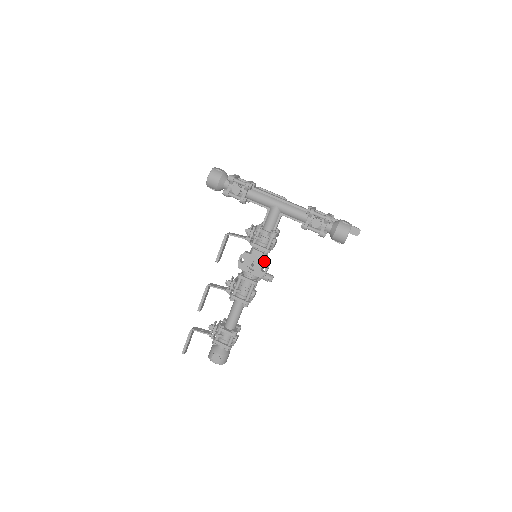
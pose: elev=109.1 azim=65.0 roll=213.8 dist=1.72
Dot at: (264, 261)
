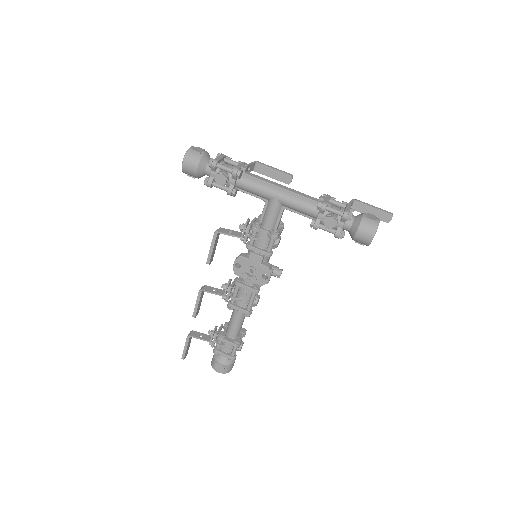
Dot at: (265, 267)
